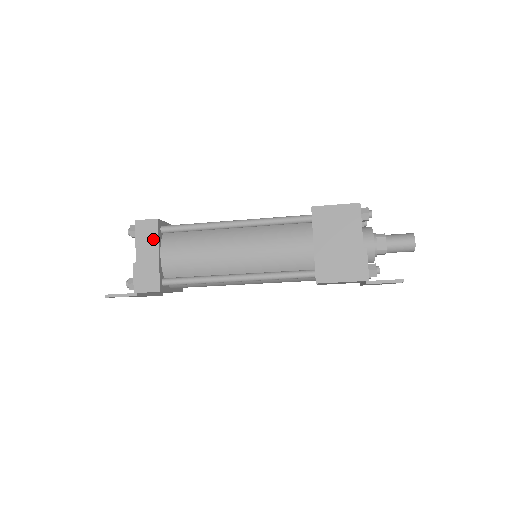
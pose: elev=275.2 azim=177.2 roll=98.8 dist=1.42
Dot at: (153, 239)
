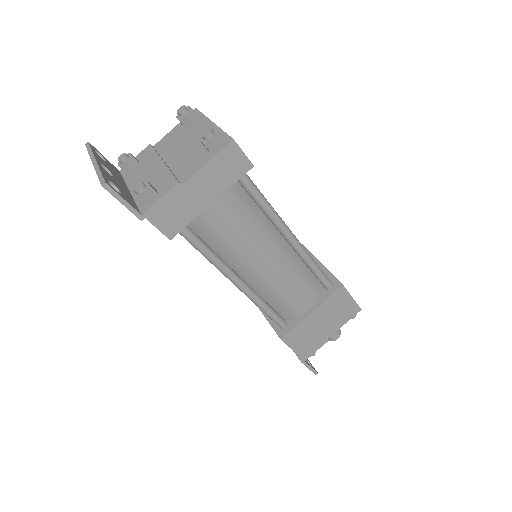
Dot at: (226, 181)
